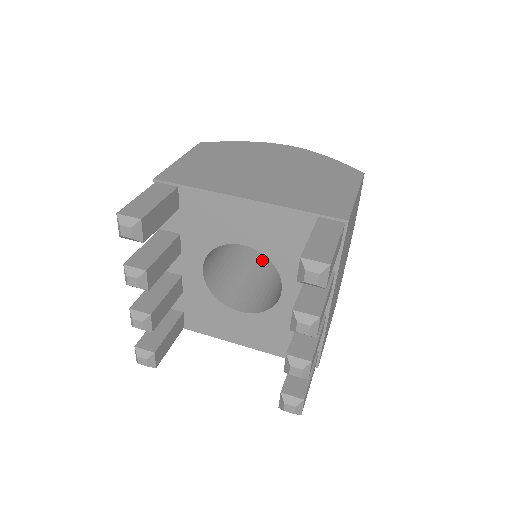
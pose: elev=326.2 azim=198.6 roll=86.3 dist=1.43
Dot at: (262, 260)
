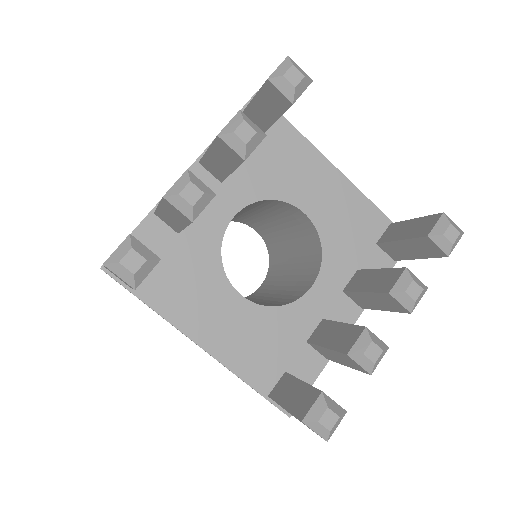
Dot at: occluded
